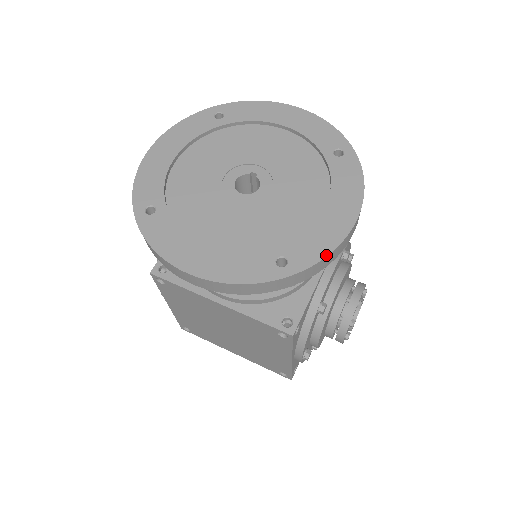
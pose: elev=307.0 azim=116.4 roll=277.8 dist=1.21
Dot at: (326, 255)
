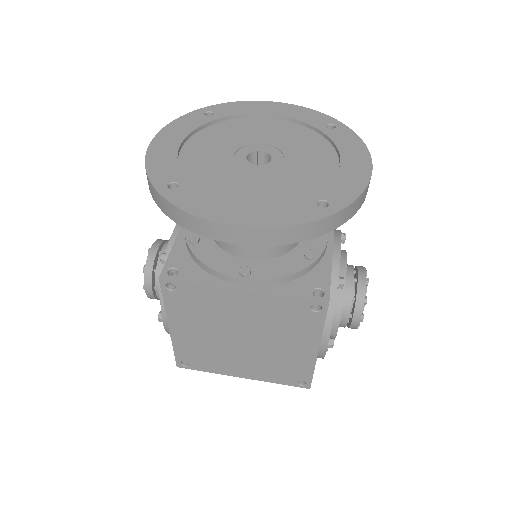
Dot at: (360, 193)
